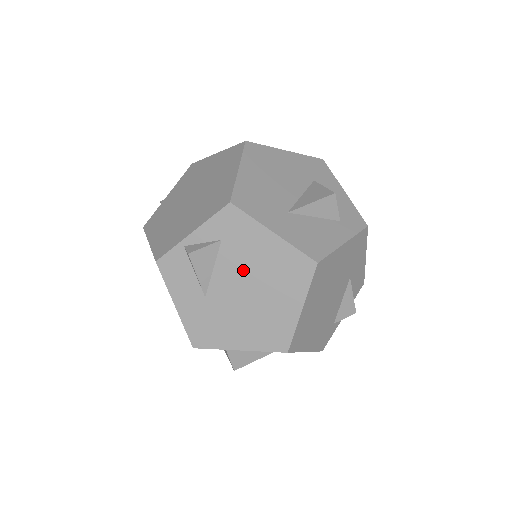
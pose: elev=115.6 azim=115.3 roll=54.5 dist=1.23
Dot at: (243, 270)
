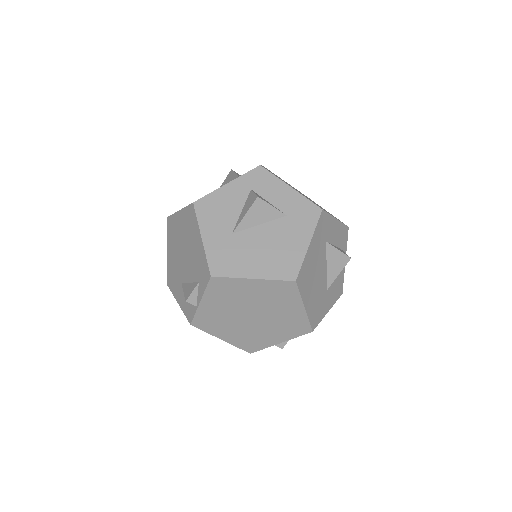
Dot at: occluded
